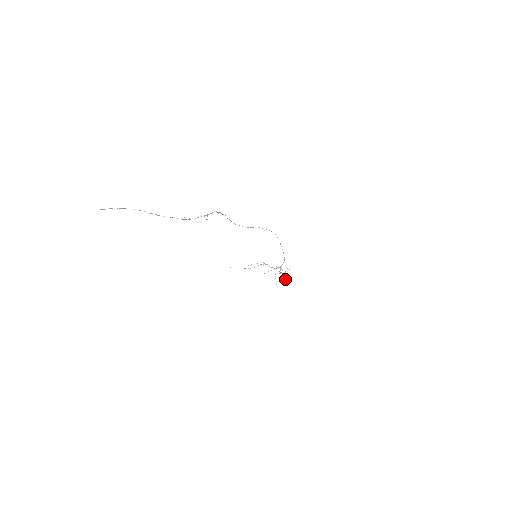
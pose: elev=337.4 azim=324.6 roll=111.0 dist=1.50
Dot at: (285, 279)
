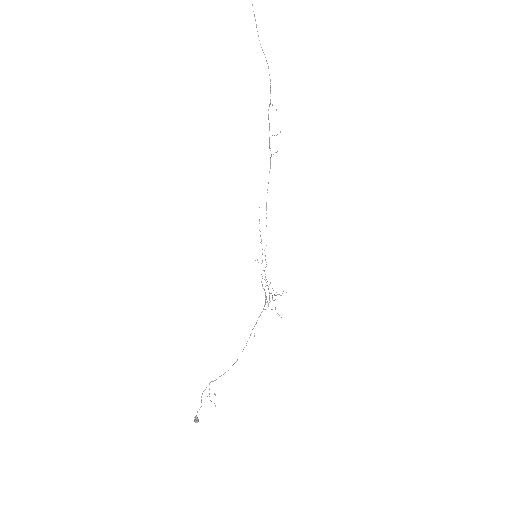
Dot at: (196, 416)
